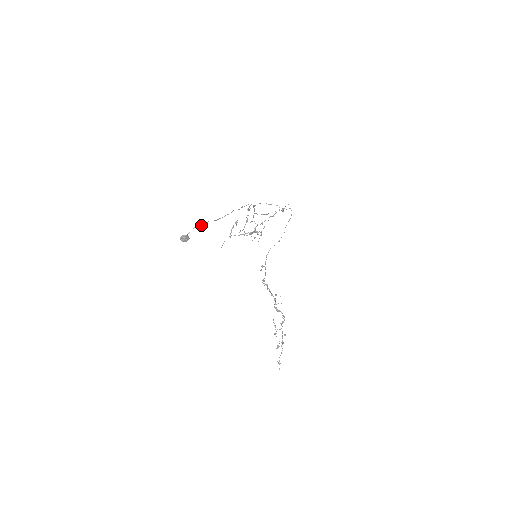
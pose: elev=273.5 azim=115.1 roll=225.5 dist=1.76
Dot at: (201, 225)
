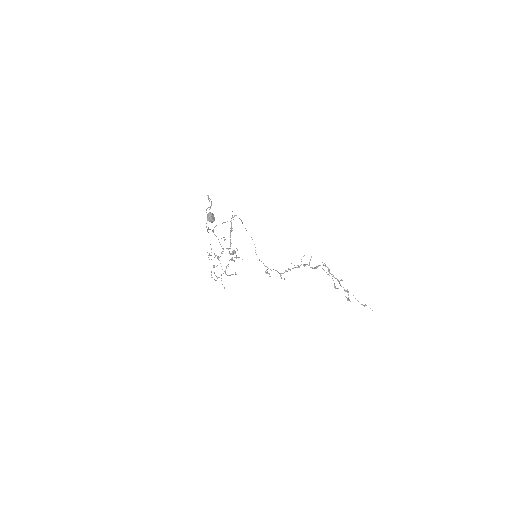
Dot at: (209, 207)
